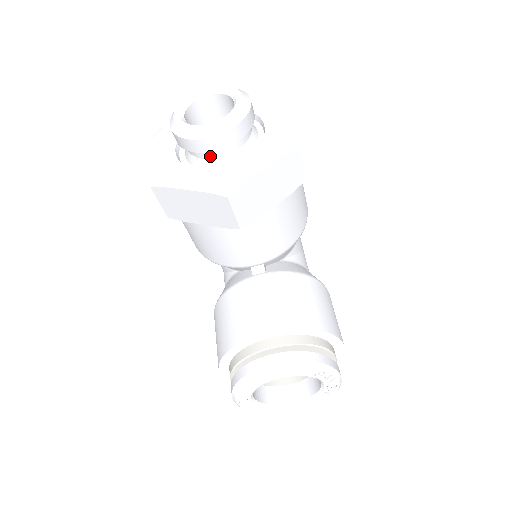
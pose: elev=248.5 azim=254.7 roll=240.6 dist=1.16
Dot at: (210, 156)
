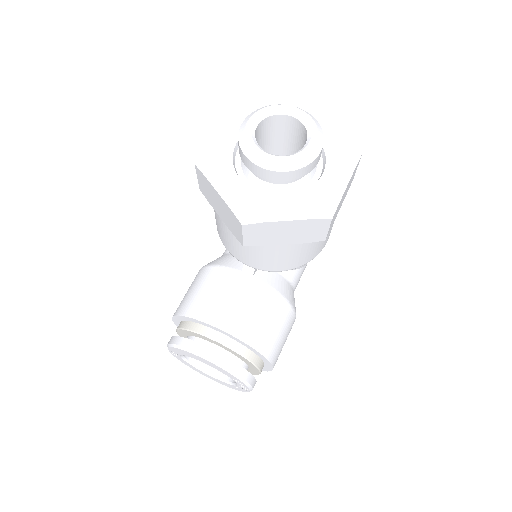
Dot at: occluded
